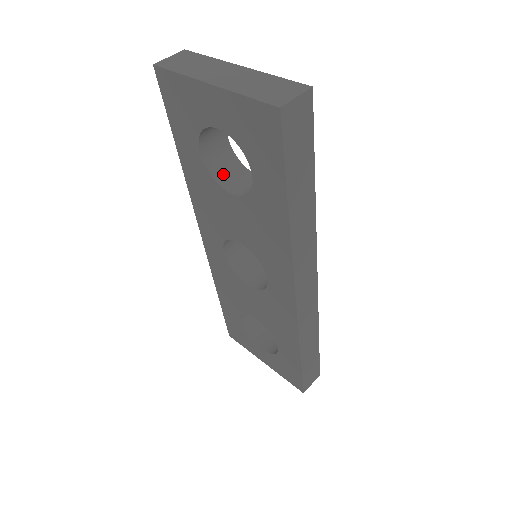
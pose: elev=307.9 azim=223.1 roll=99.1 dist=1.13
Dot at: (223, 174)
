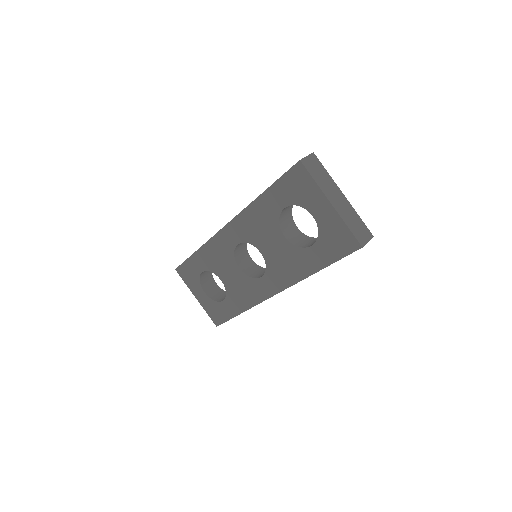
Dot at: (283, 220)
